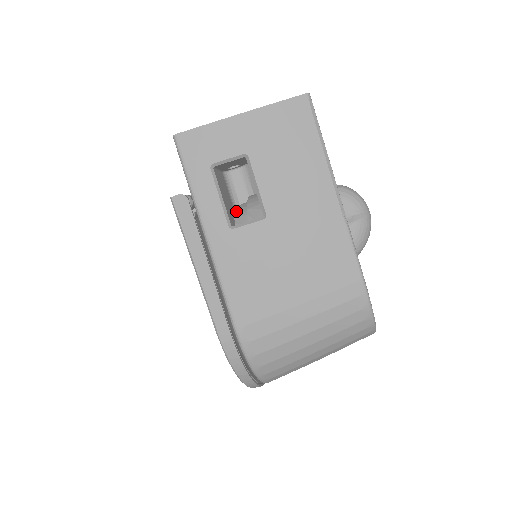
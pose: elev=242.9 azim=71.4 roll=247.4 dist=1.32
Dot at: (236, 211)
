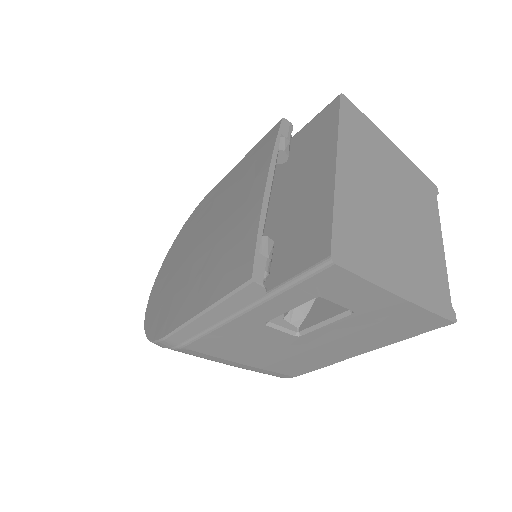
Dot at: occluded
